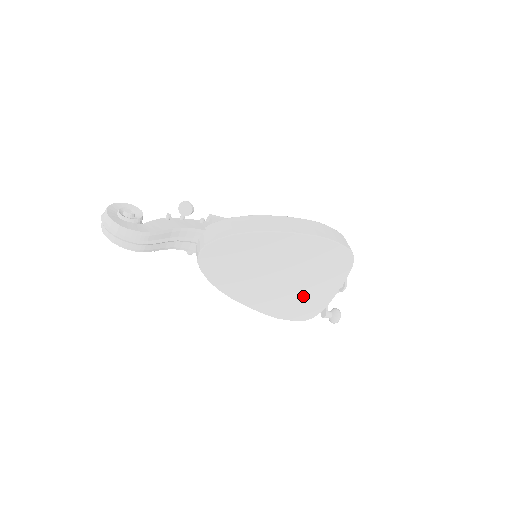
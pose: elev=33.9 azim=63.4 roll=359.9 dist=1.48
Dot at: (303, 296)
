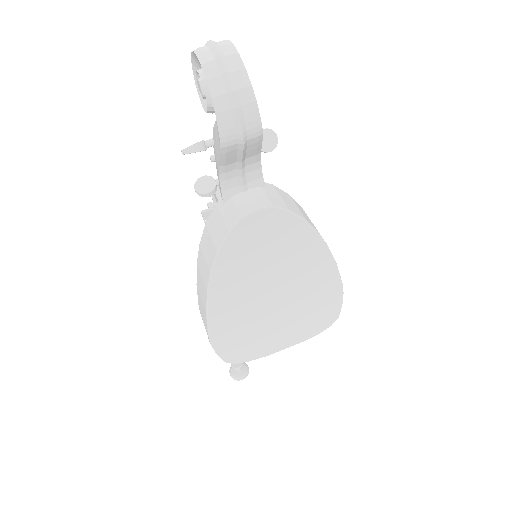
Dot at: (259, 335)
